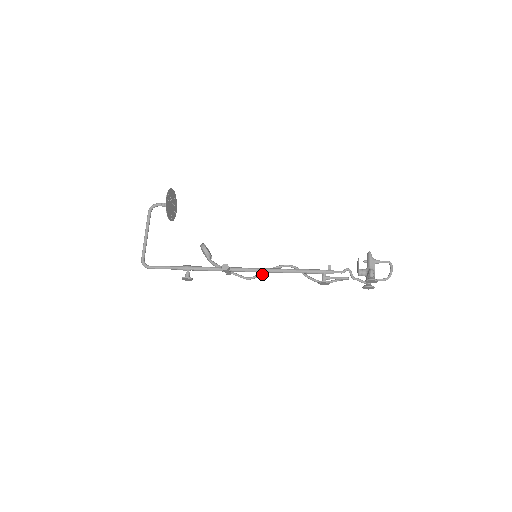
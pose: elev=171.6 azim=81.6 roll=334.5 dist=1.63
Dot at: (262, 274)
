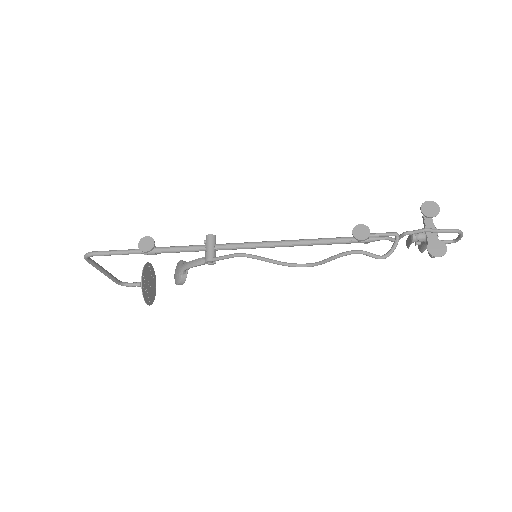
Dot at: (263, 258)
